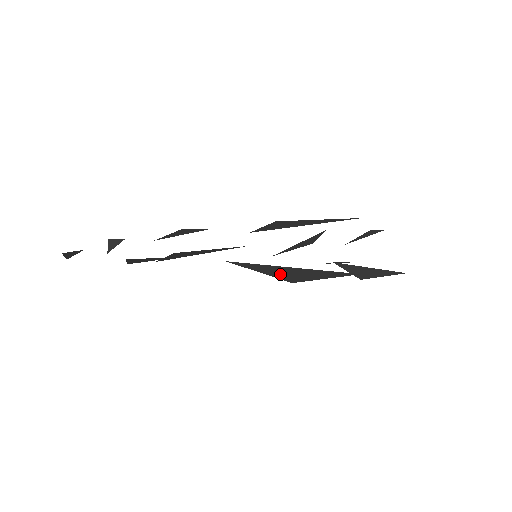
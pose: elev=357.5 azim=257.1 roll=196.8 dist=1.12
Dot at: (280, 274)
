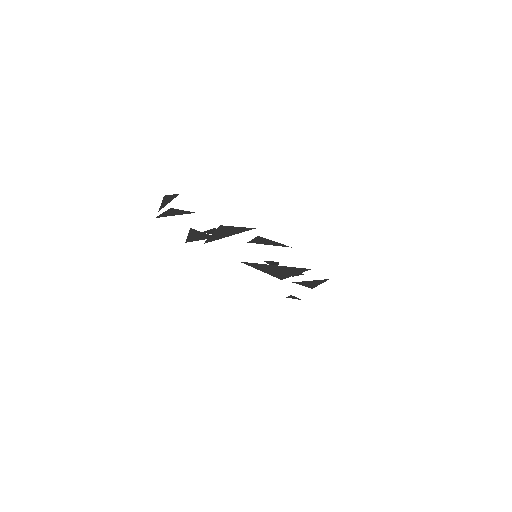
Dot at: (272, 272)
